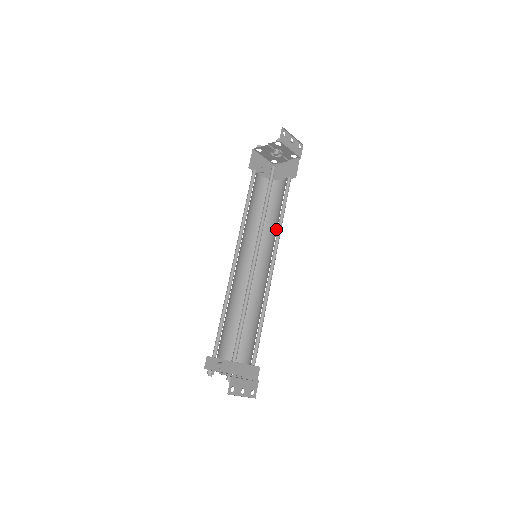
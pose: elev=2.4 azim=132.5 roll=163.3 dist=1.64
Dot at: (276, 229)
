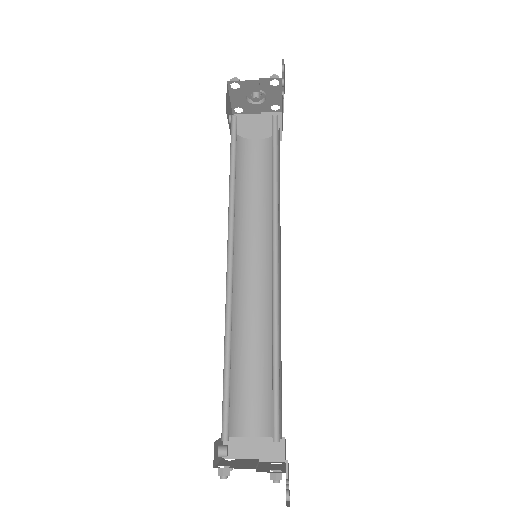
Dot at: (269, 214)
